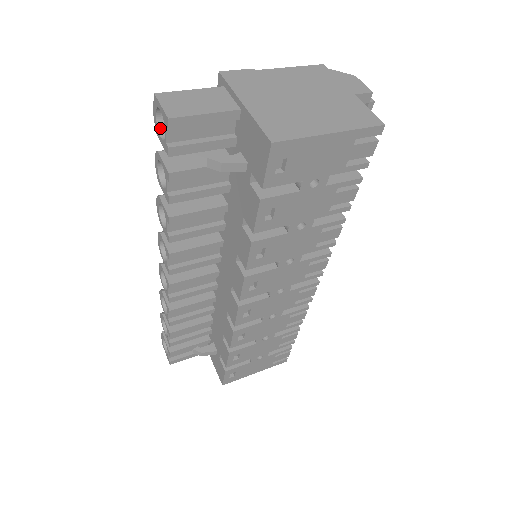
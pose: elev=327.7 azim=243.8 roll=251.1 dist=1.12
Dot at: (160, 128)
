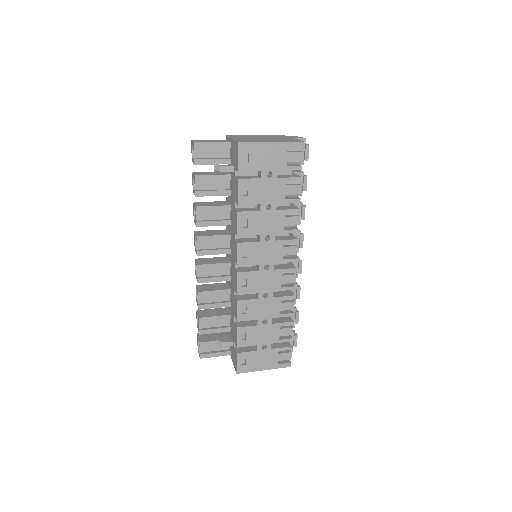
Dot at: occluded
